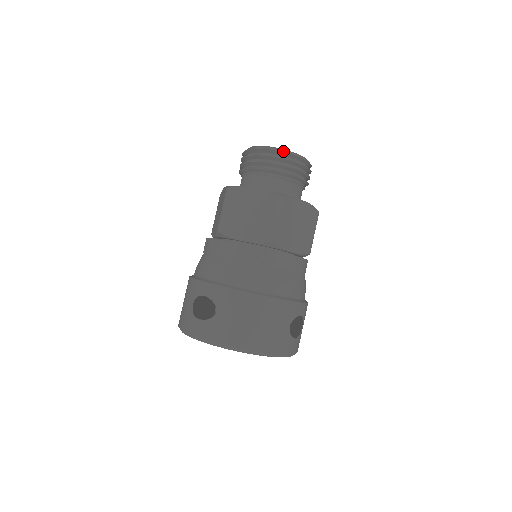
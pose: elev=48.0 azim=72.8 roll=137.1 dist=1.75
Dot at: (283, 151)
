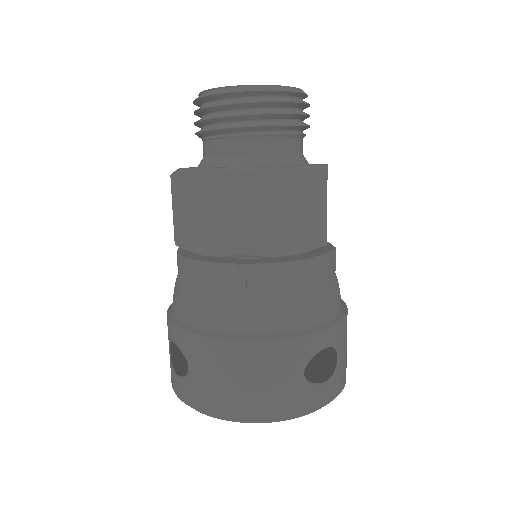
Dot at: (234, 90)
